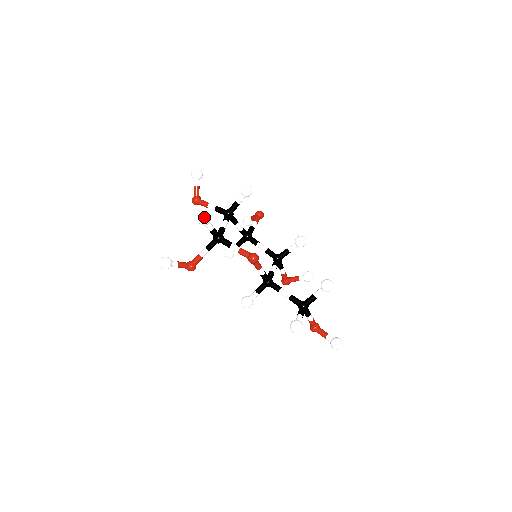
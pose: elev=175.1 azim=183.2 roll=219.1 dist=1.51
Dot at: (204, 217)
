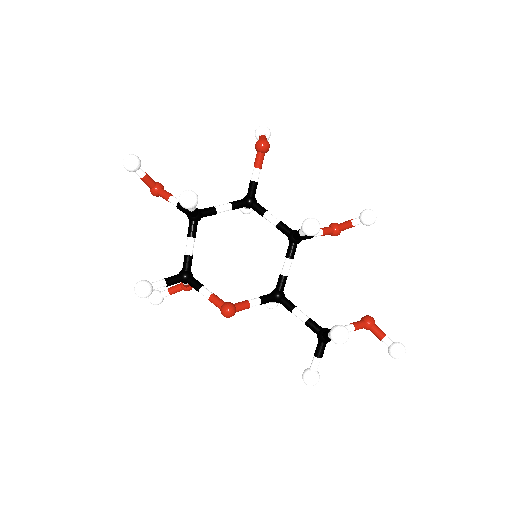
Dot at: (138, 295)
